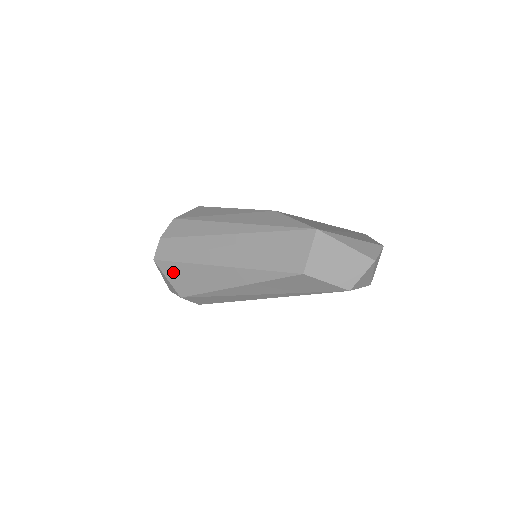
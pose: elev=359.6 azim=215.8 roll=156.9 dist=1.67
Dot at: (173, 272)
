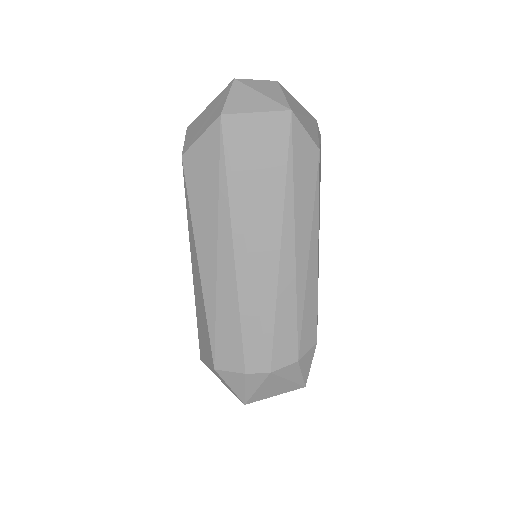
Dot at: (203, 346)
